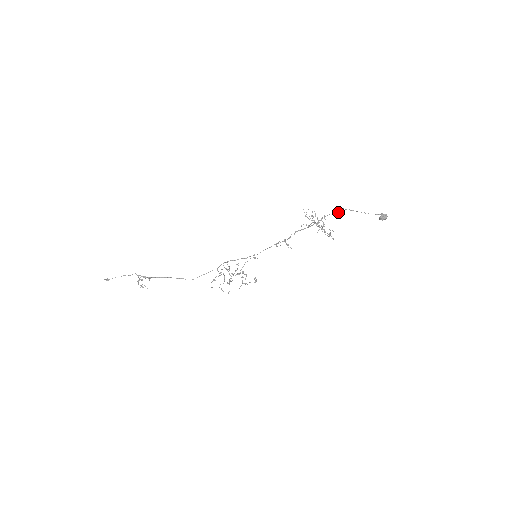
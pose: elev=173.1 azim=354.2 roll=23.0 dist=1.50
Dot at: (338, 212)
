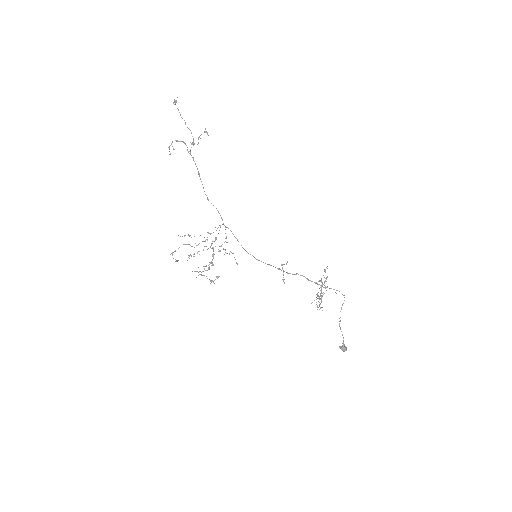
Dot at: (344, 295)
